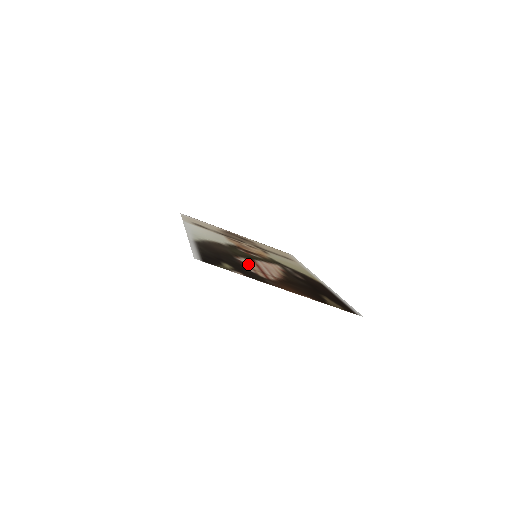
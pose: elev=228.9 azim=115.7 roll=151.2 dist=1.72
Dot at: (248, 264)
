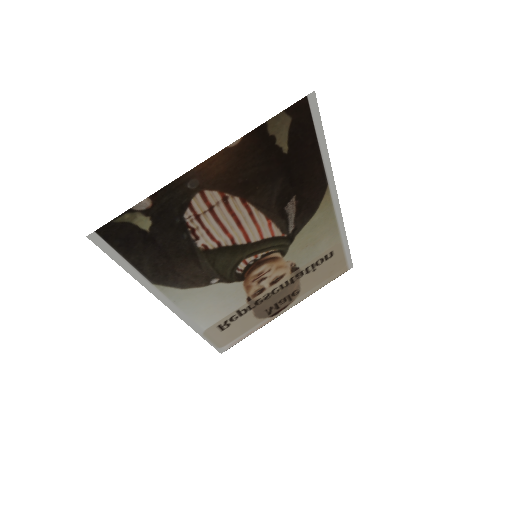
Dot at: (204, 231)
